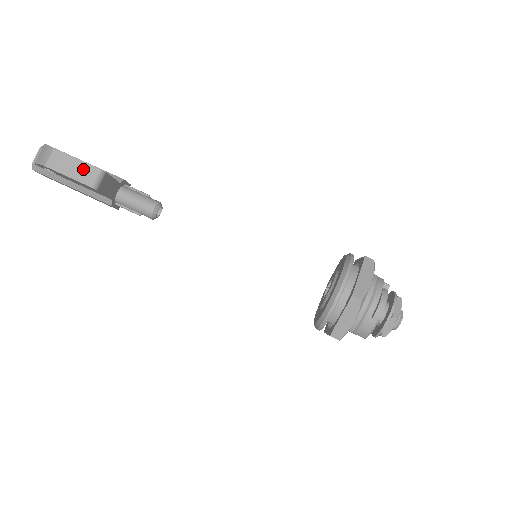
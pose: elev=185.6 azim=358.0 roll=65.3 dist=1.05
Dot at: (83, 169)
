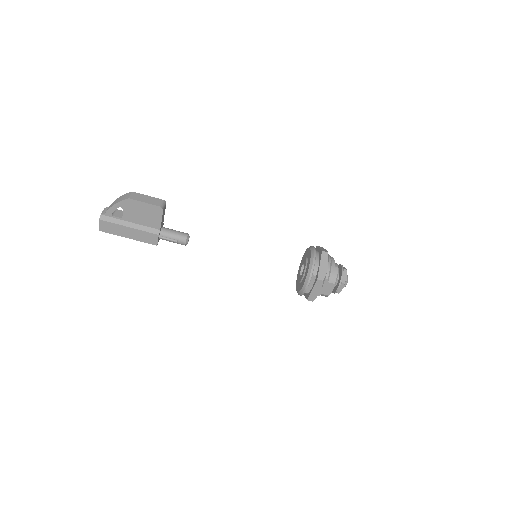
Dot at: (154, 200)
